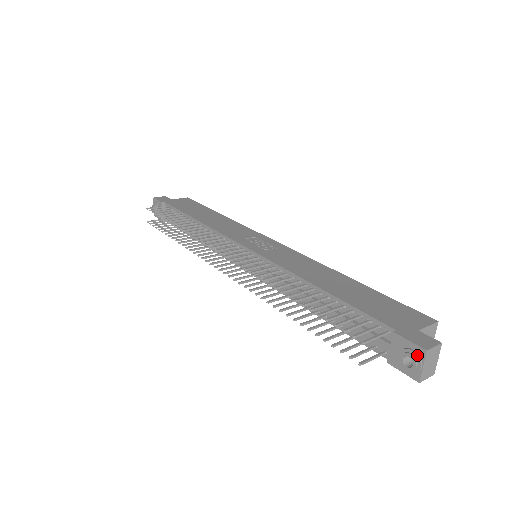
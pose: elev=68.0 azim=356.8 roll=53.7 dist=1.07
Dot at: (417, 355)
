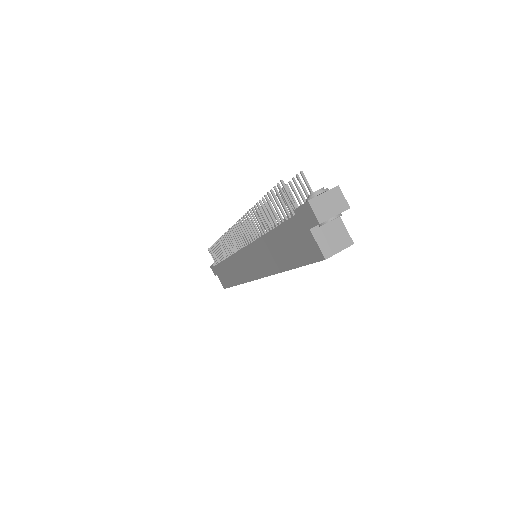
Dot at: occluded
